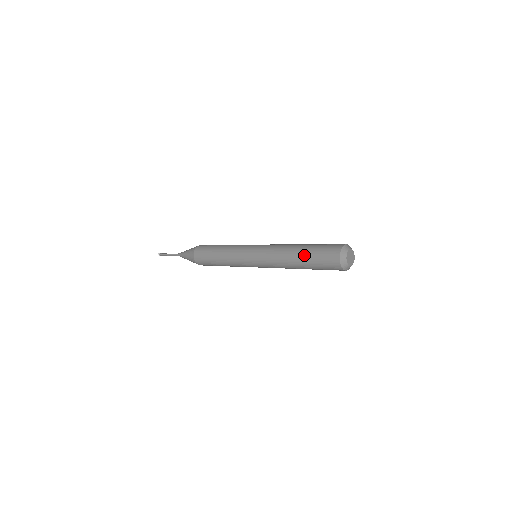
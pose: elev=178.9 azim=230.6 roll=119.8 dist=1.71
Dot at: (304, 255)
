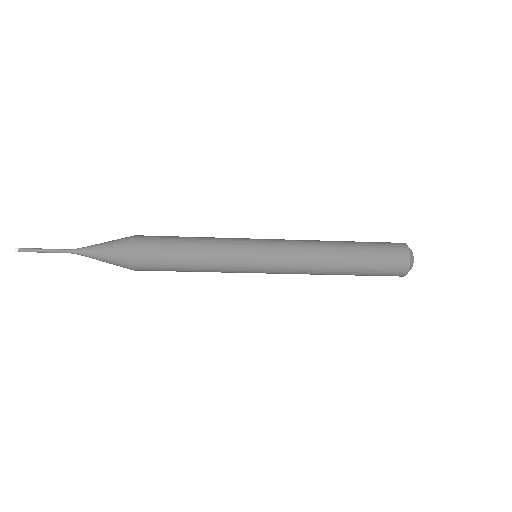
Dot at: (357, 250)
